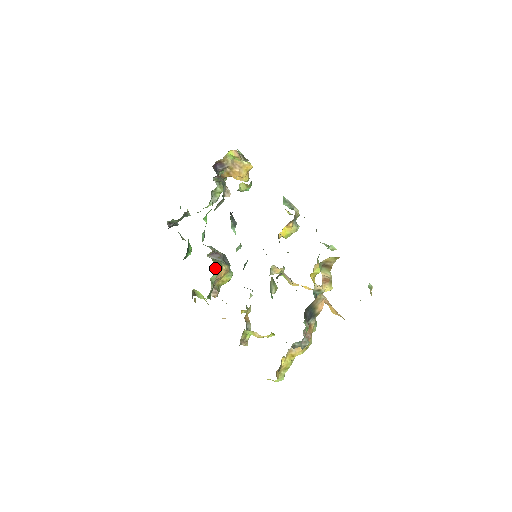
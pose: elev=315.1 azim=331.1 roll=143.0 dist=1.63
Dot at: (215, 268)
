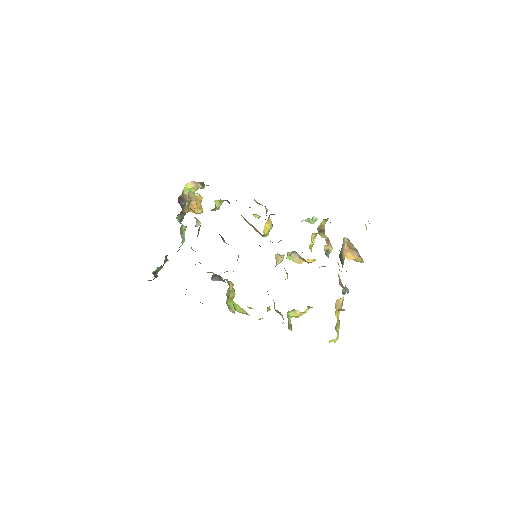
Dot at: (227, 282)
